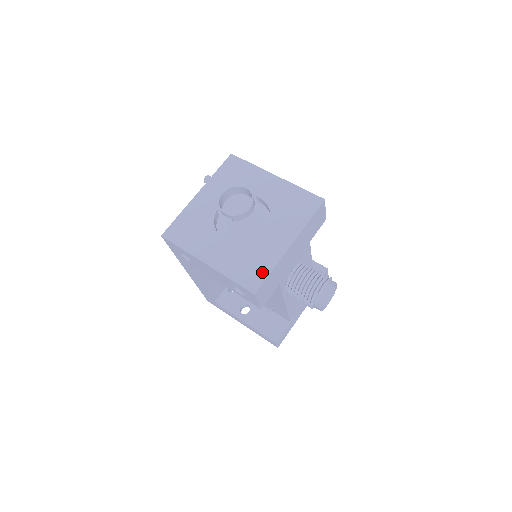
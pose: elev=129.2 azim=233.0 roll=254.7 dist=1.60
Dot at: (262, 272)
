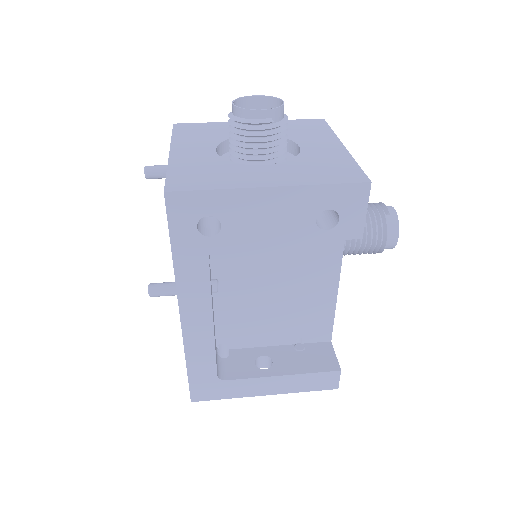
Dot at: (349, 167)
